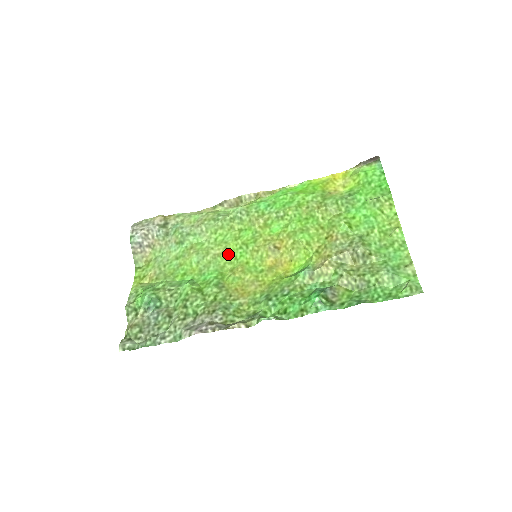
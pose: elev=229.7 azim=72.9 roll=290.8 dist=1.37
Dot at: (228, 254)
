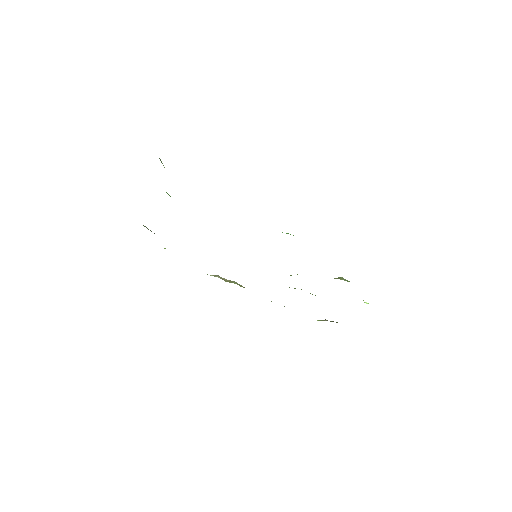
Dot at: occluded
